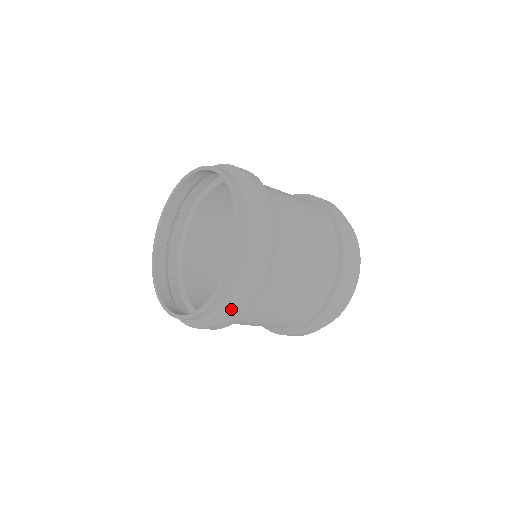
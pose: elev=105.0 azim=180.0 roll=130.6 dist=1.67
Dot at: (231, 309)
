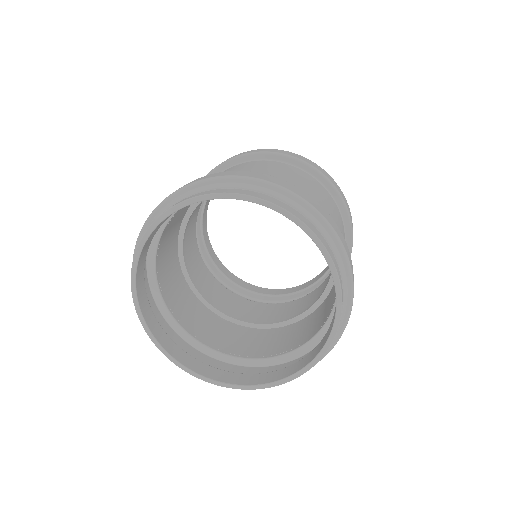
Dot at: (344, 329)
